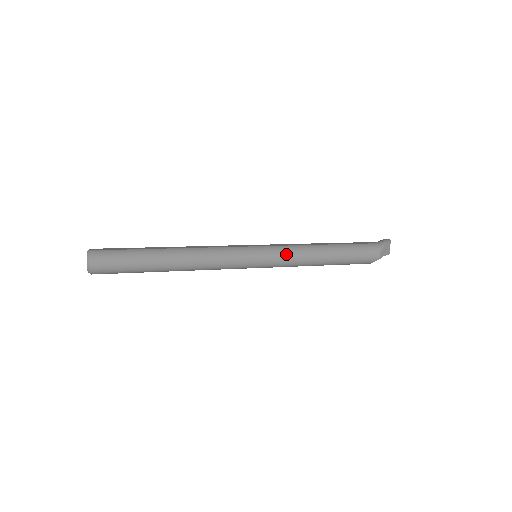
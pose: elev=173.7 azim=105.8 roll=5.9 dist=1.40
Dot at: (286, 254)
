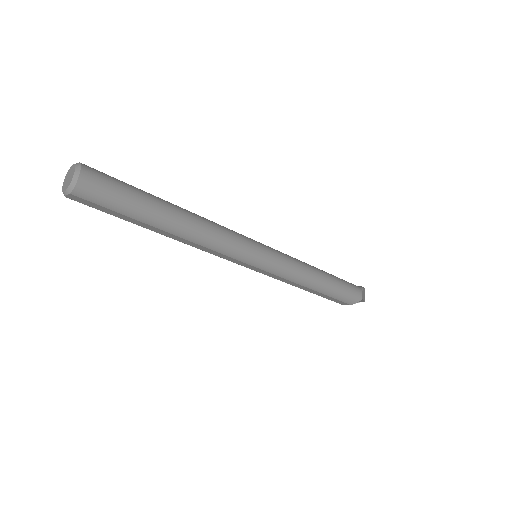
Dot at: (289, 260)
